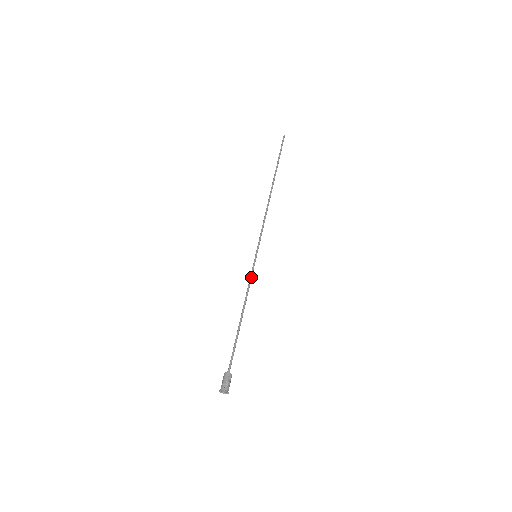
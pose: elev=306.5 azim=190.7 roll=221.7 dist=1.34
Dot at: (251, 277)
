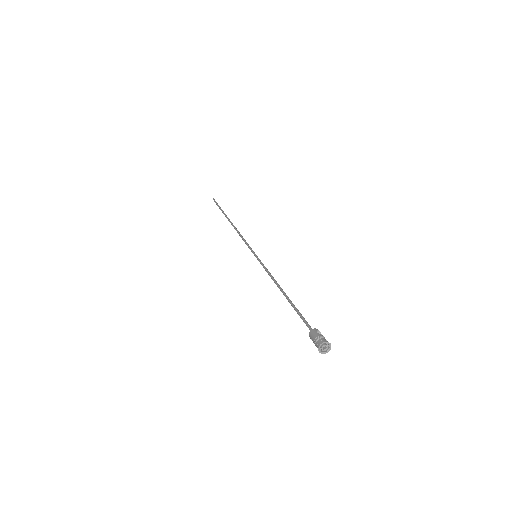
Dot at: (265, 267)
